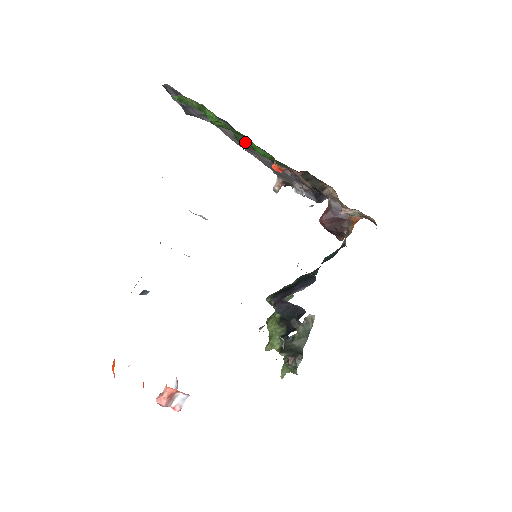
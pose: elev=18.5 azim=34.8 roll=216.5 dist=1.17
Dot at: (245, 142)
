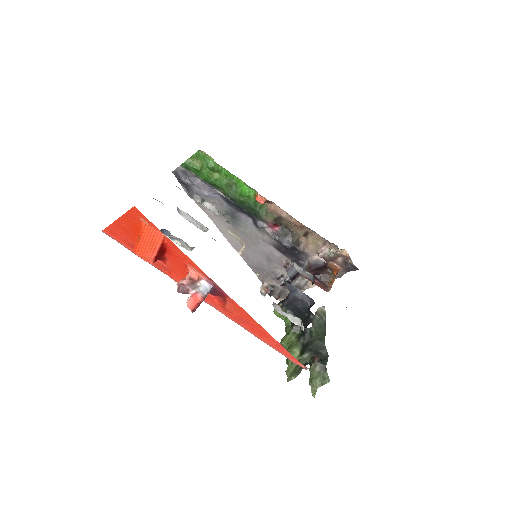
Dot at: (234, 194)
